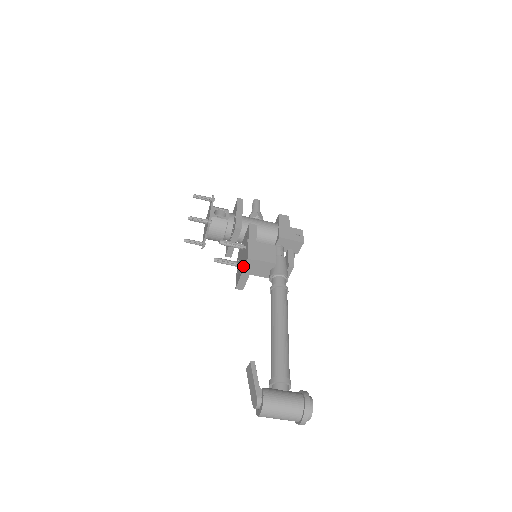
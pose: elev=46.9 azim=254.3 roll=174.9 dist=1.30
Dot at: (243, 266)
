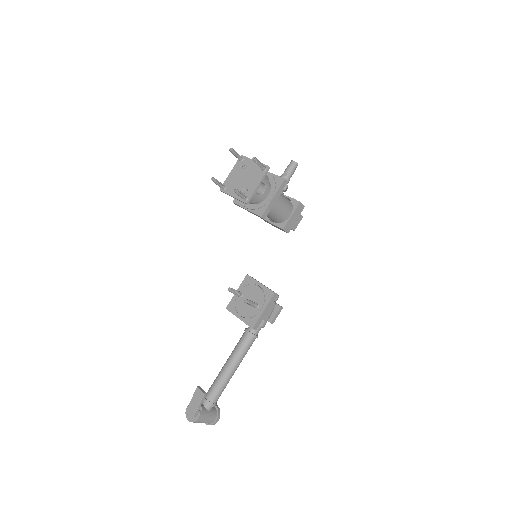
Dot at: (245, 319)
